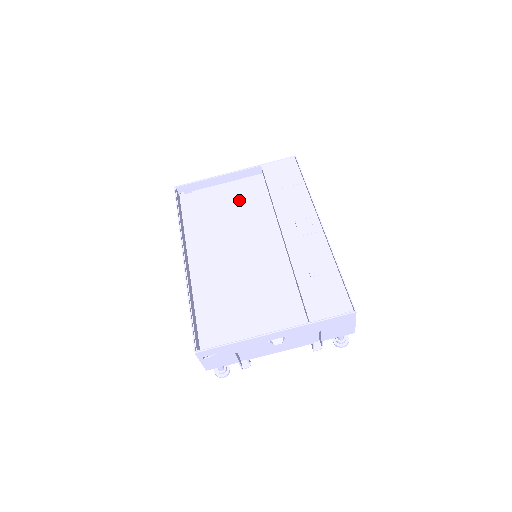
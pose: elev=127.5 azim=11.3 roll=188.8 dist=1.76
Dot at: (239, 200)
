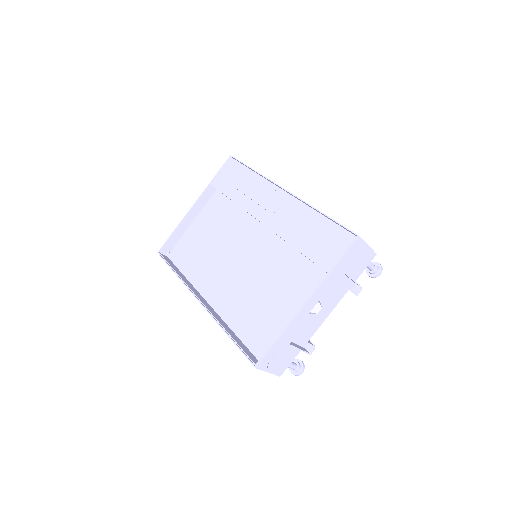
Dot at: (213, 224)
